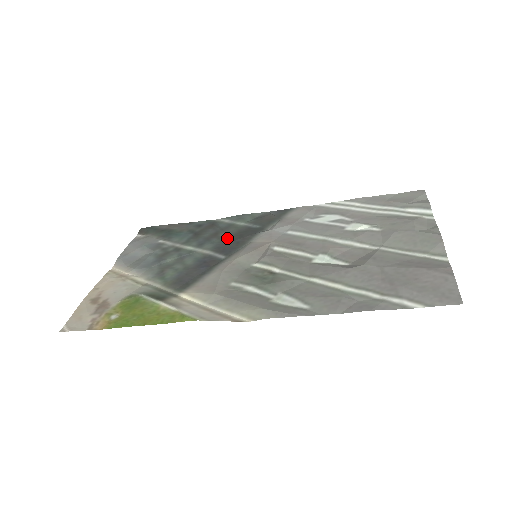
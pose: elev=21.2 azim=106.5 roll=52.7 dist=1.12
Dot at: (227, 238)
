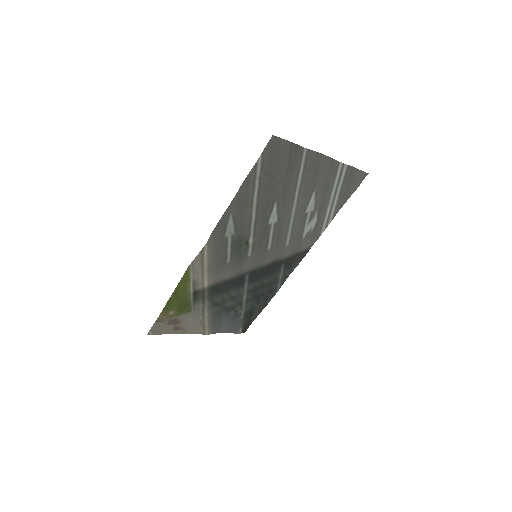
Dot at: (263, 278)
